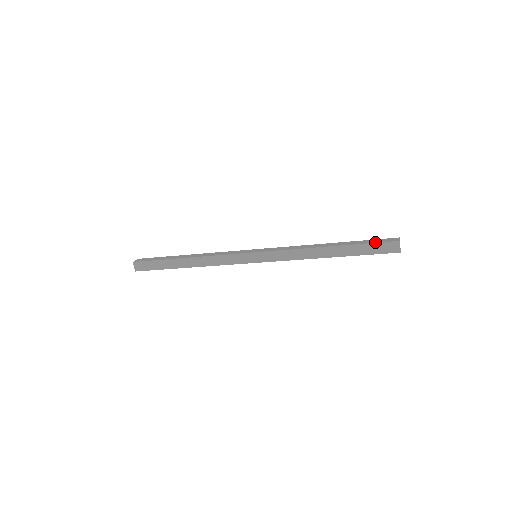
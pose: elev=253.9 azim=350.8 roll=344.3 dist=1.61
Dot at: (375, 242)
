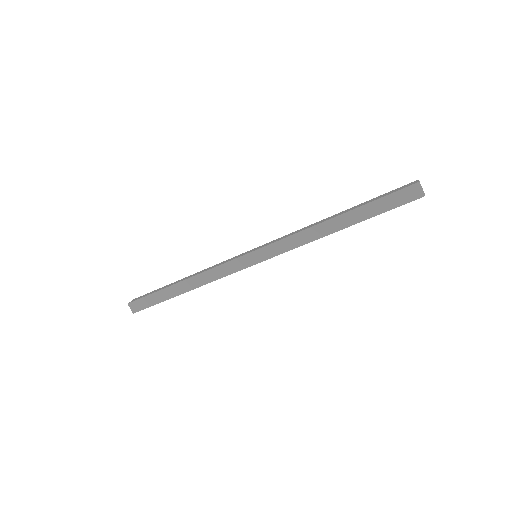
Dot at: (389, 193)
